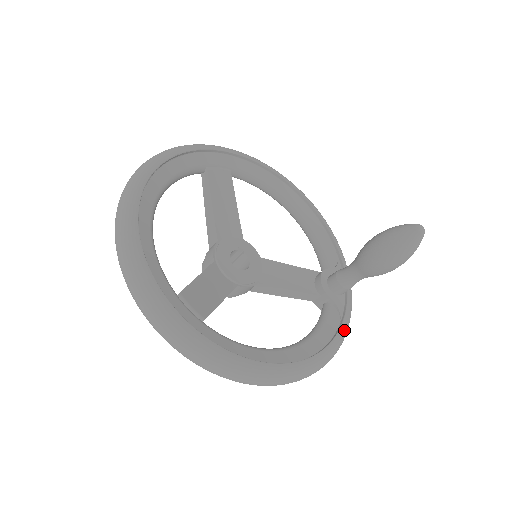
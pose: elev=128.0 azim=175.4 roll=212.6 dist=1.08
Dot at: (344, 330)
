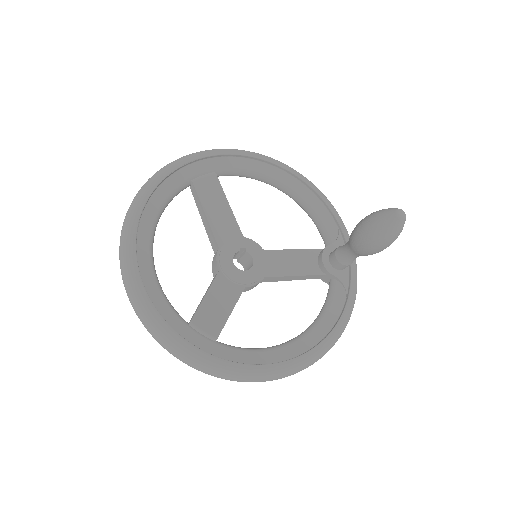
Dot at: (350, 305)
